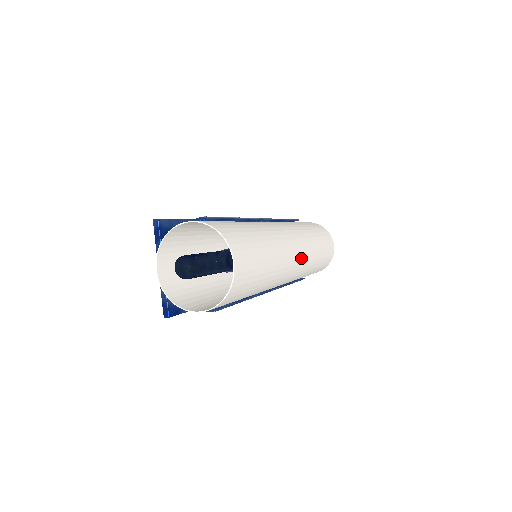
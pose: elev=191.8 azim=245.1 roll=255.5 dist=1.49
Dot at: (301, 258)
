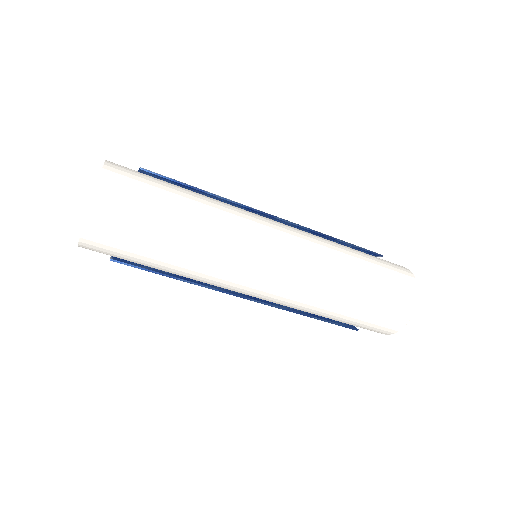
Dot at: (281, 274)
